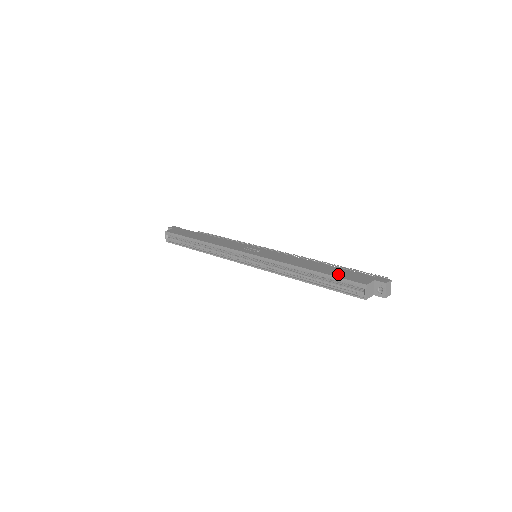
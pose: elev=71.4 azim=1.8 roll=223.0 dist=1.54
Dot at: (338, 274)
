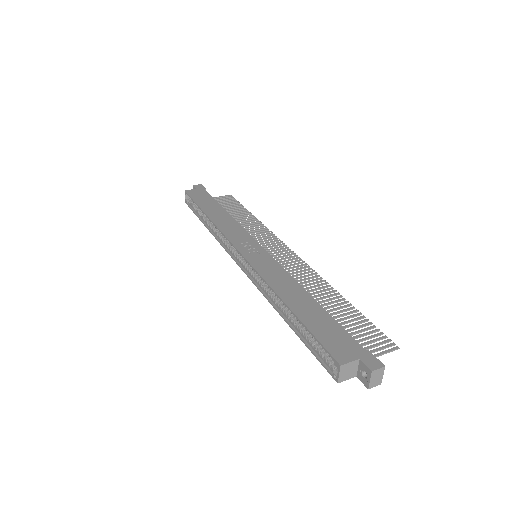
Dot at: (318, 329)
